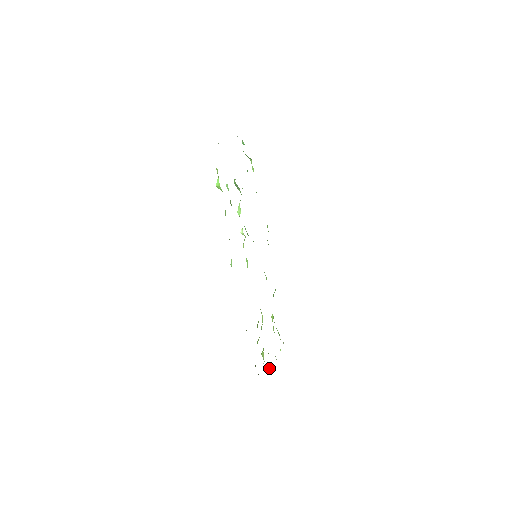
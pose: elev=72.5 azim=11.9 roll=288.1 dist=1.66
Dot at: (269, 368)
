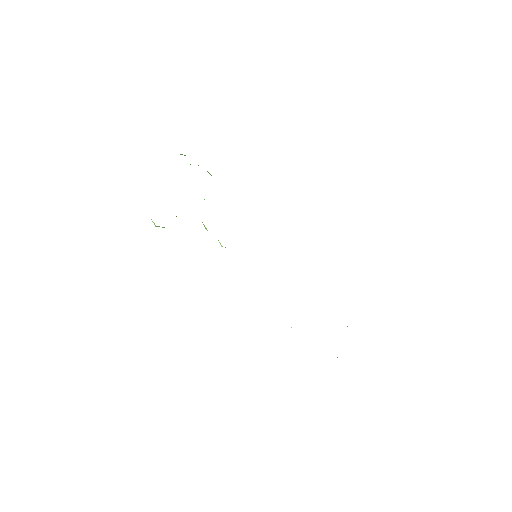
Dot at: occluded
